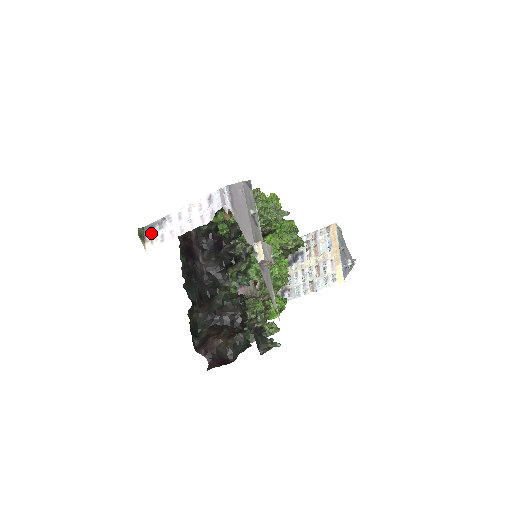
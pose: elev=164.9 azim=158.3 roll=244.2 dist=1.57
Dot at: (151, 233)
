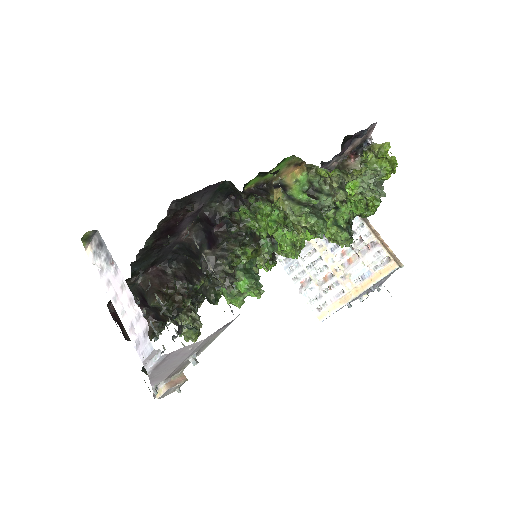
Dot at: (97, 248)
